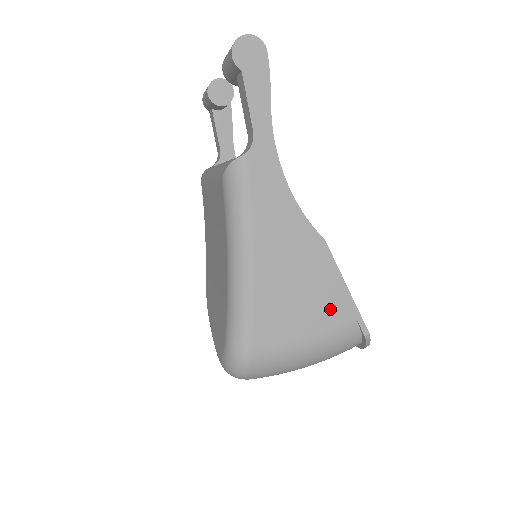
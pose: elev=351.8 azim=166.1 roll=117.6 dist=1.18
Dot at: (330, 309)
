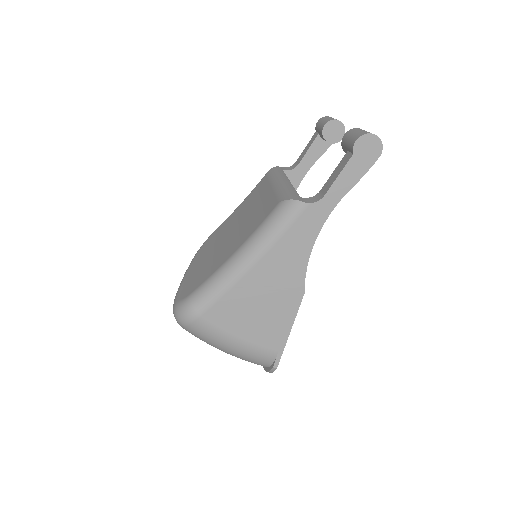
Dot at: (268, 334)
